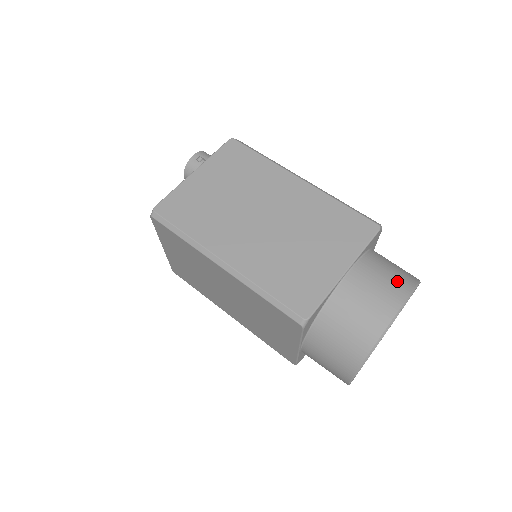
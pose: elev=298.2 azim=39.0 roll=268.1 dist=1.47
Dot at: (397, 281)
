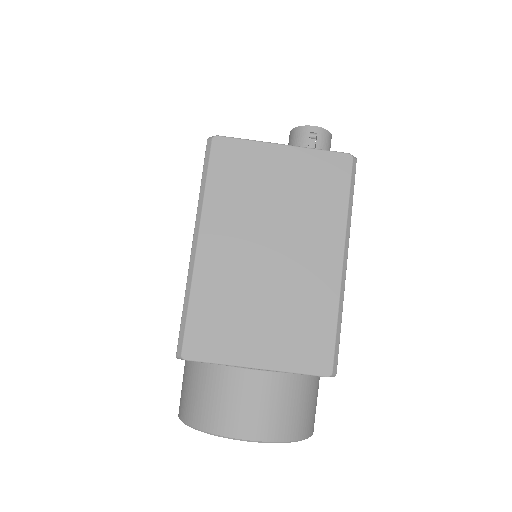
Dot at: (280, 422)
